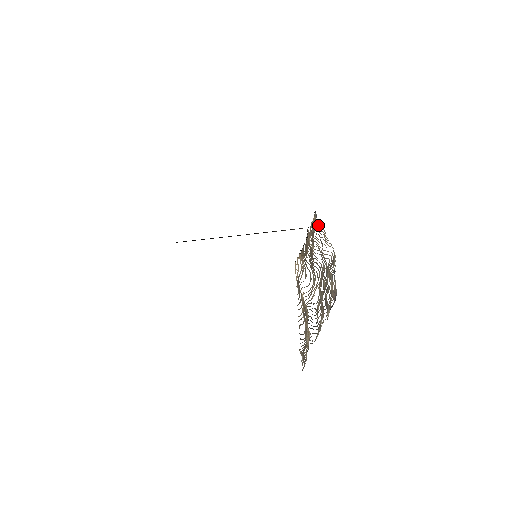
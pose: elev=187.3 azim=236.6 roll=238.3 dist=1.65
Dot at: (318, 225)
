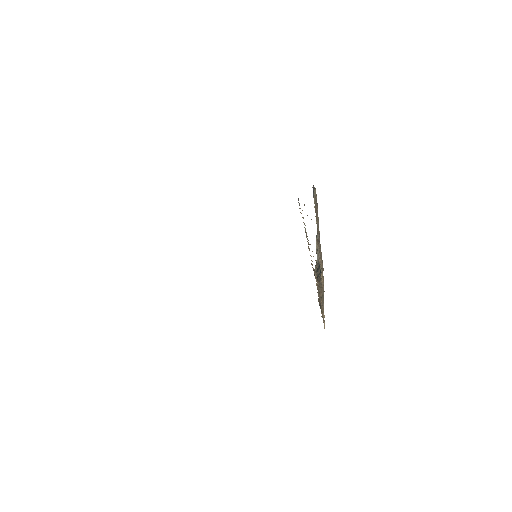
Dot at: occluded
